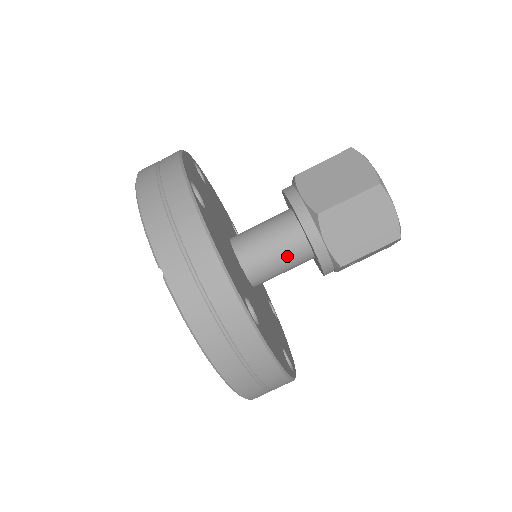
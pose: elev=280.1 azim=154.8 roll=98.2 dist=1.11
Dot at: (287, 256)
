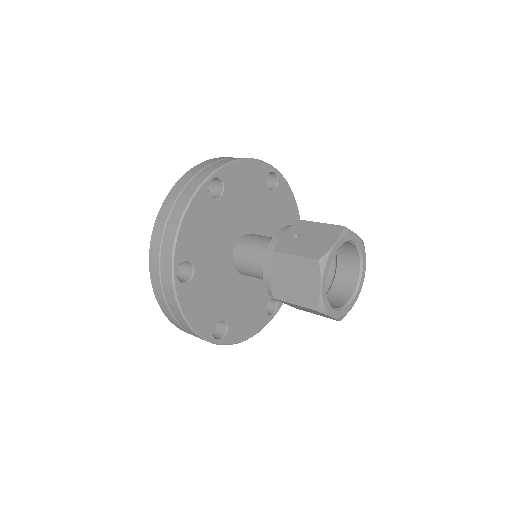
Dot at: occluded
